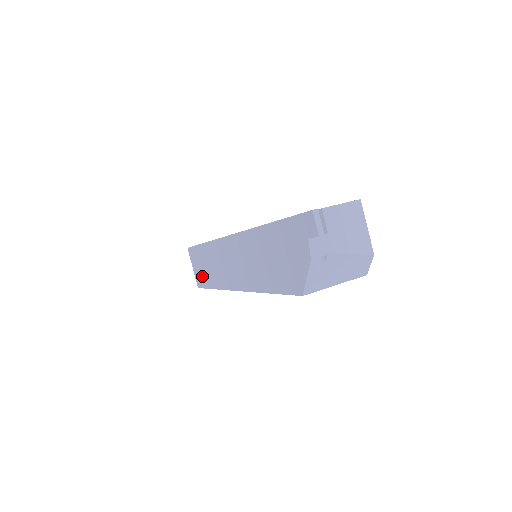
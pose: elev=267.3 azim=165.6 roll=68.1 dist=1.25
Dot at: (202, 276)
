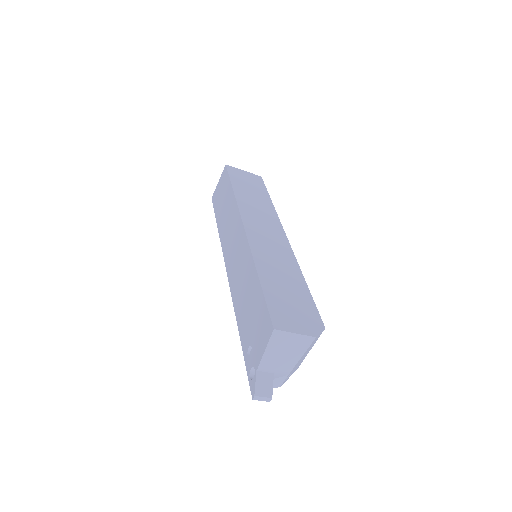
Dot at: occluded
